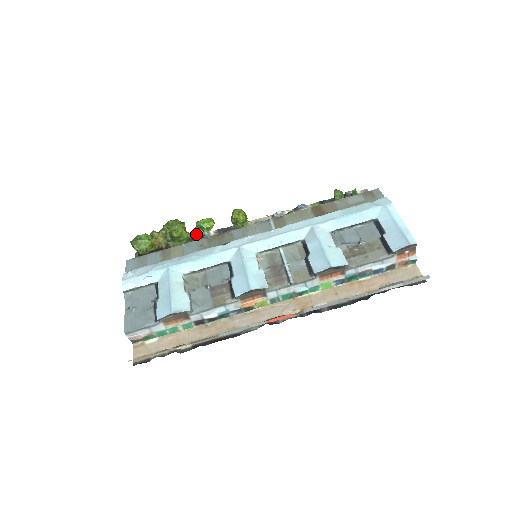
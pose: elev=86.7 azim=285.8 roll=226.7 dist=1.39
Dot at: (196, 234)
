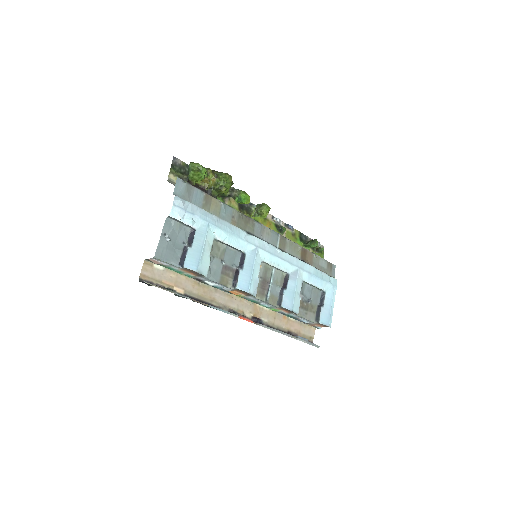
Dot at: (231, 196)
